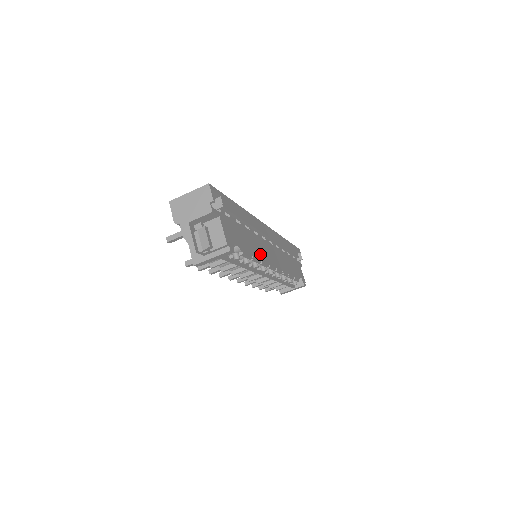
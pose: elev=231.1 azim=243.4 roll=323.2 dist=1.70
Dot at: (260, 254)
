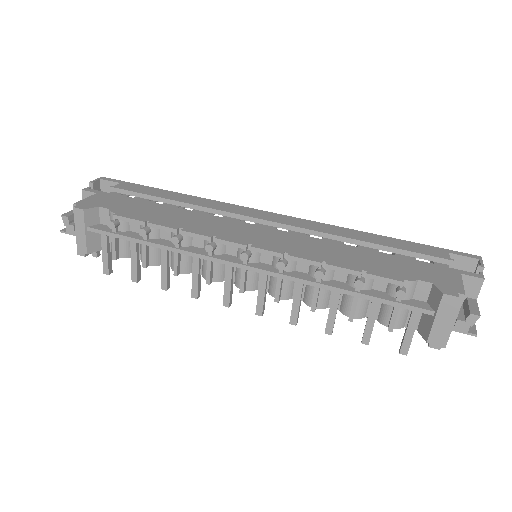
Dot at: (192, 226)
